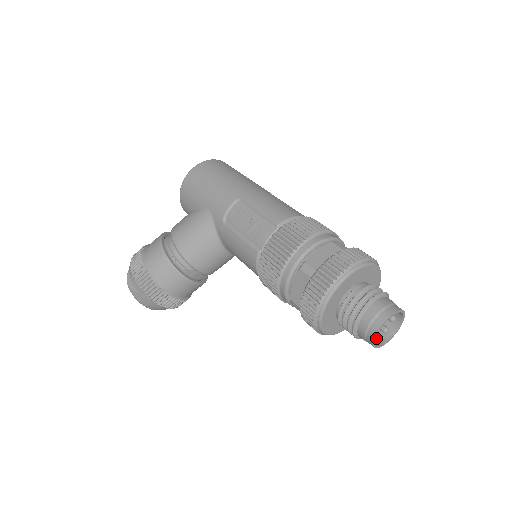
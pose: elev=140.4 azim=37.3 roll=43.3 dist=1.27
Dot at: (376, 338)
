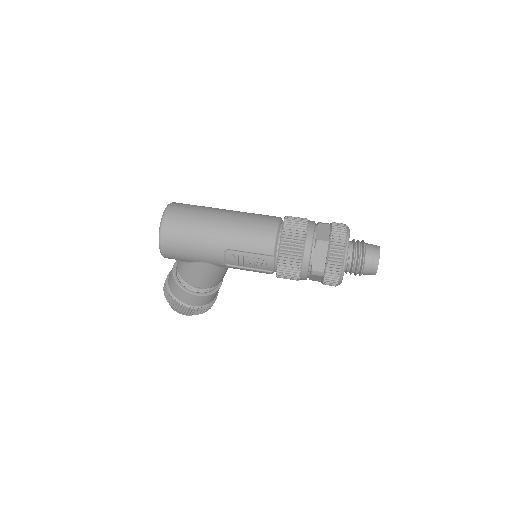
Dot at: occluded
